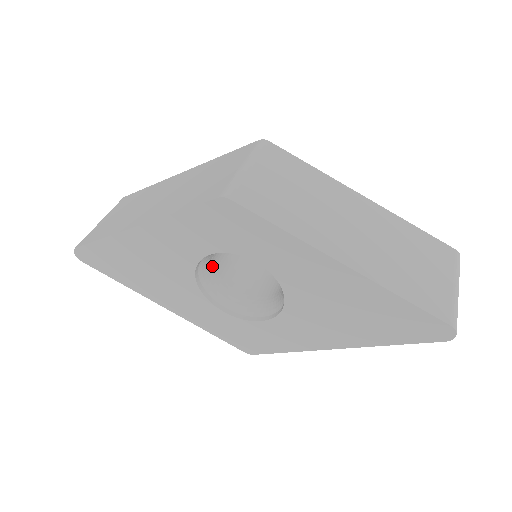
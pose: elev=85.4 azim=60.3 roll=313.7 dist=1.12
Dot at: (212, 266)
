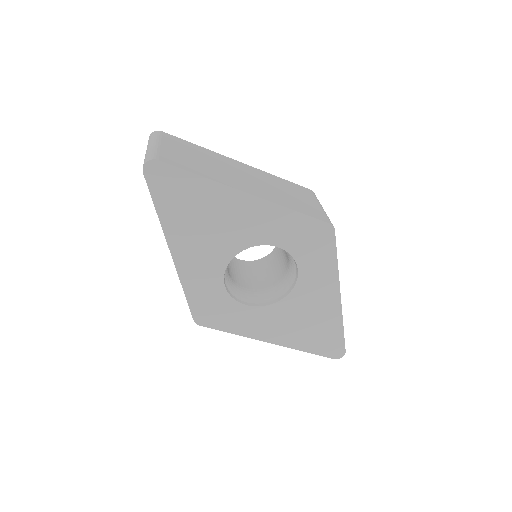
Dot at: occluded
